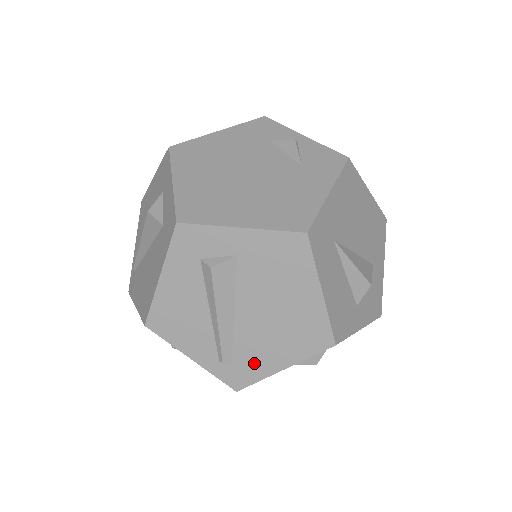
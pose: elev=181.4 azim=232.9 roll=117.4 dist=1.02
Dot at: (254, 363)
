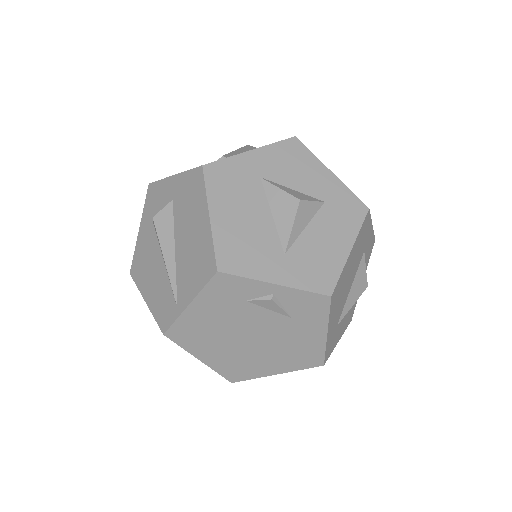
Dot at: occluded
